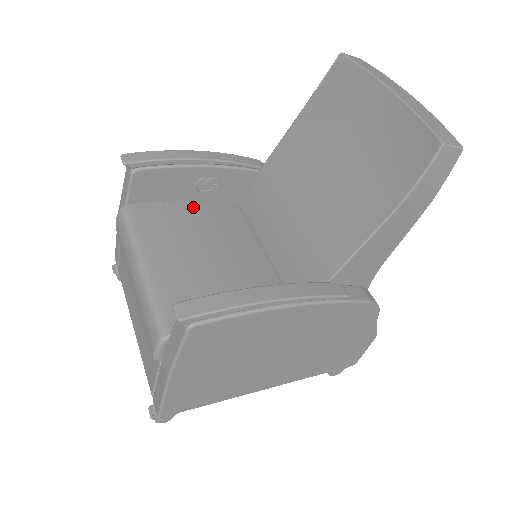
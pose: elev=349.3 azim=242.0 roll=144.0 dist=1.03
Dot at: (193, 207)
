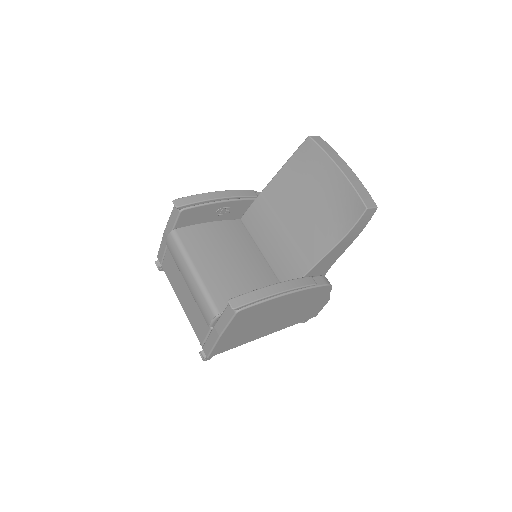
Dot at: (214, 226)
